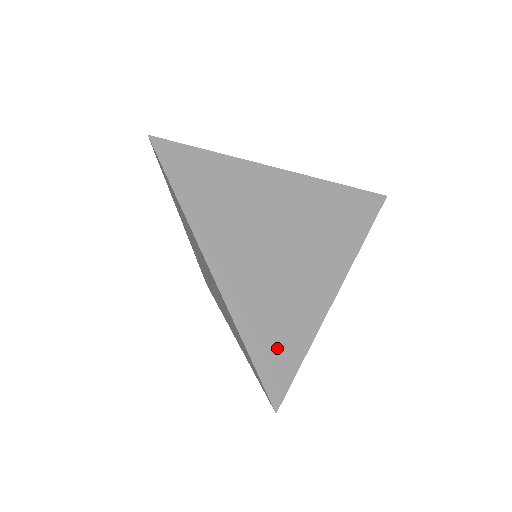
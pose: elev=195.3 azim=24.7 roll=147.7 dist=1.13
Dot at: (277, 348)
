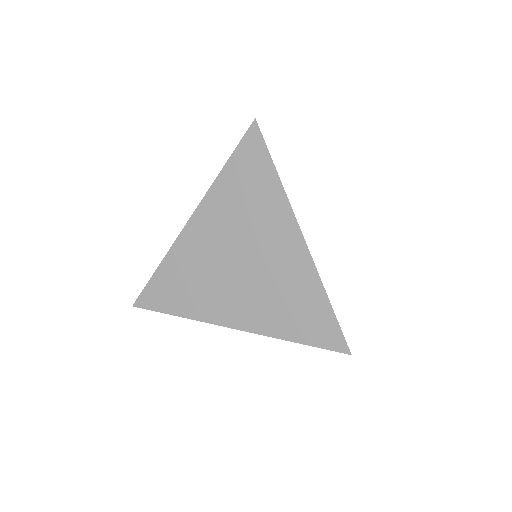
Dot at: (310, 321)
